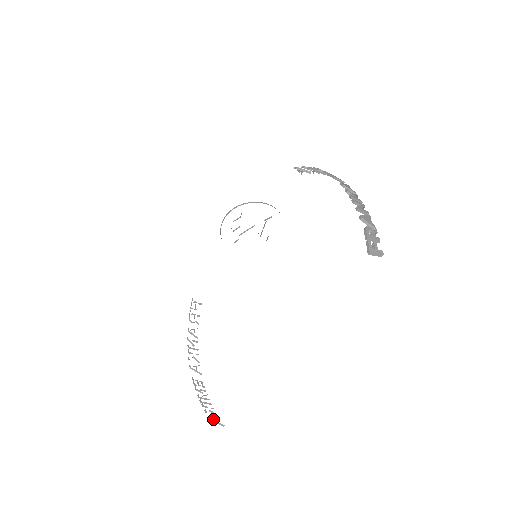
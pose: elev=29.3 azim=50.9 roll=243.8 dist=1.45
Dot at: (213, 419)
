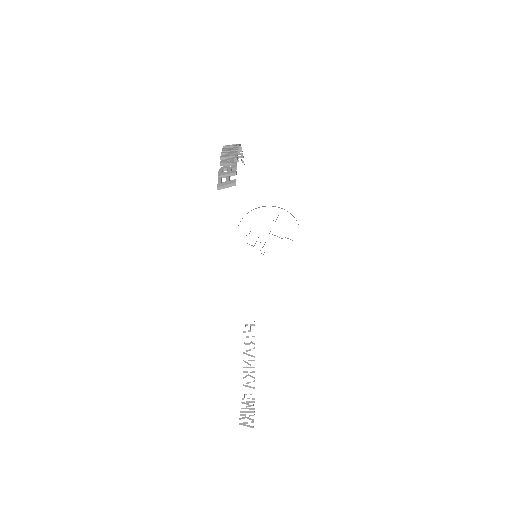
Dot at: (240, 423)
